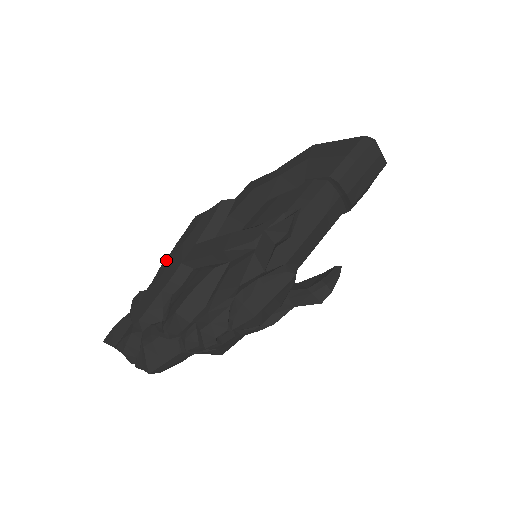
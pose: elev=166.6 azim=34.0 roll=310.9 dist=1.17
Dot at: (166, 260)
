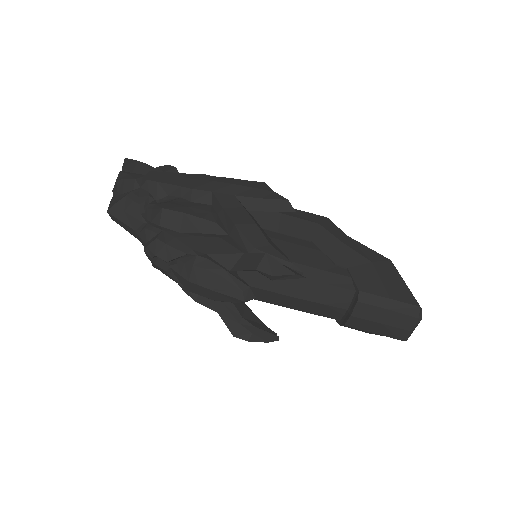
Dot at: (212, 176)
